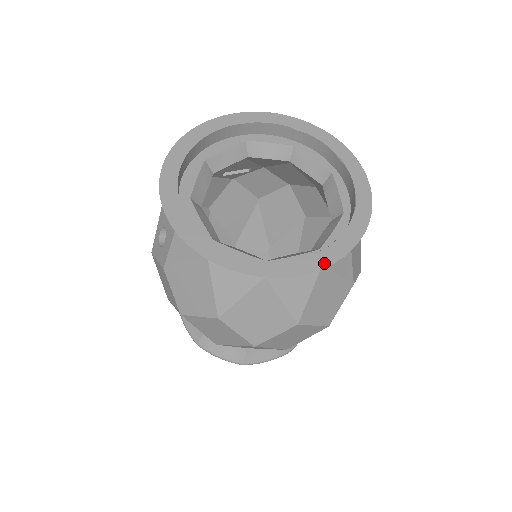
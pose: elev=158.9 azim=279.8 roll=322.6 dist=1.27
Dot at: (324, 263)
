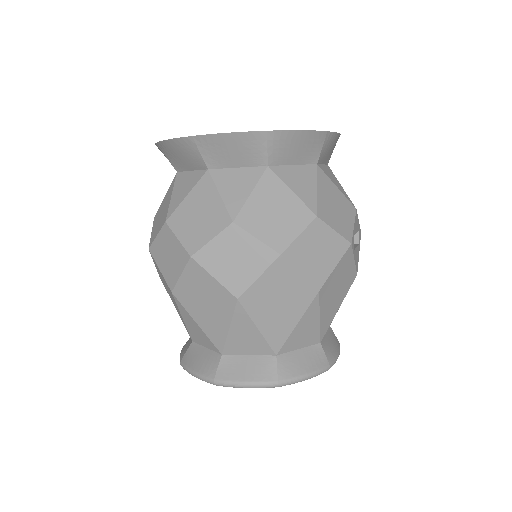
Dot at: (250, 132)
